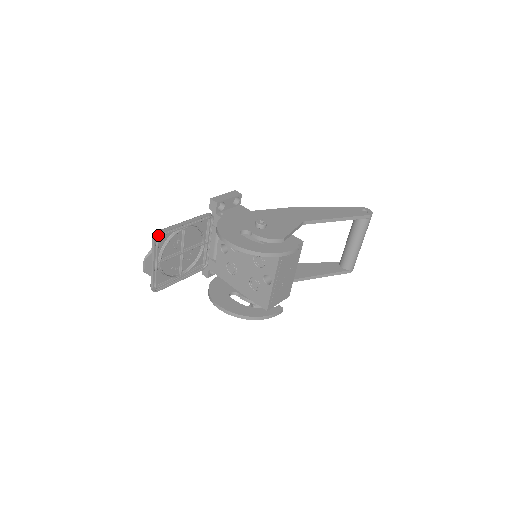
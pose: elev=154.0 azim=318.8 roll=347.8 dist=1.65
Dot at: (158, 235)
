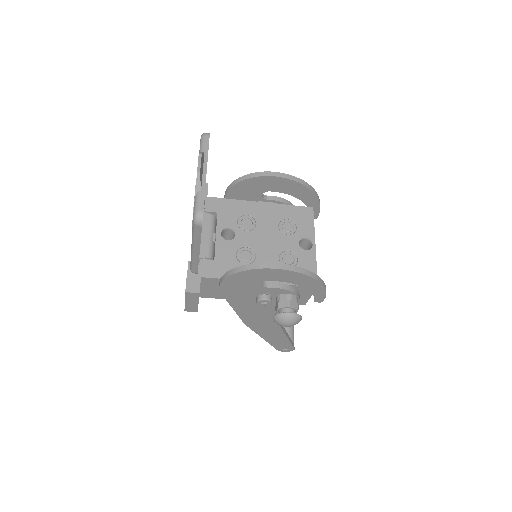
Dot at: occluded
